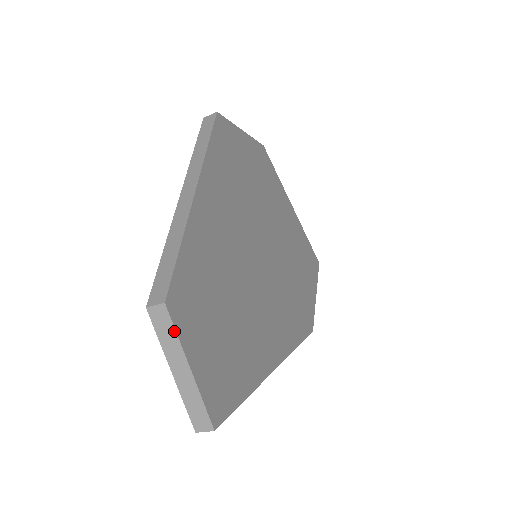
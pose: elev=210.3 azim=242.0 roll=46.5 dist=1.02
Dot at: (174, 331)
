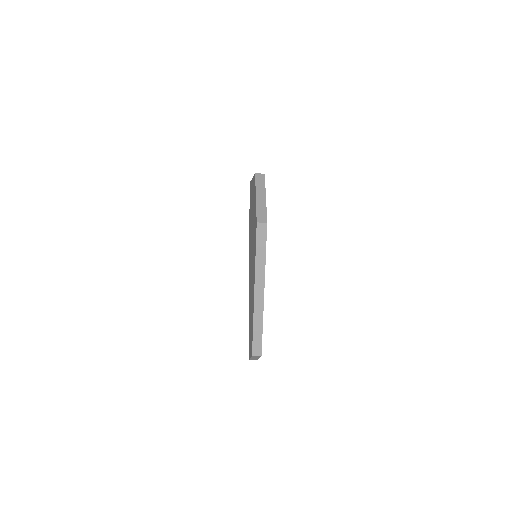
Dot at: occluded
